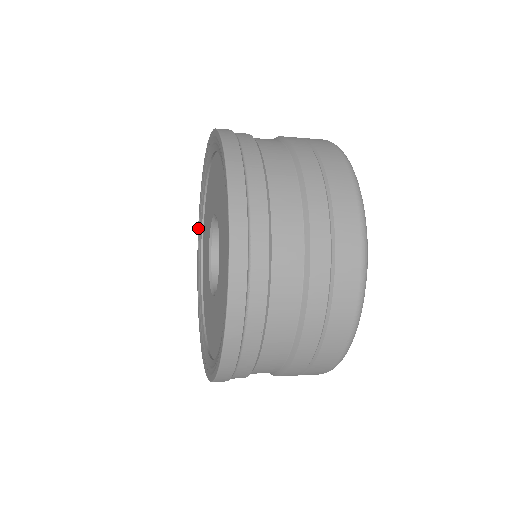
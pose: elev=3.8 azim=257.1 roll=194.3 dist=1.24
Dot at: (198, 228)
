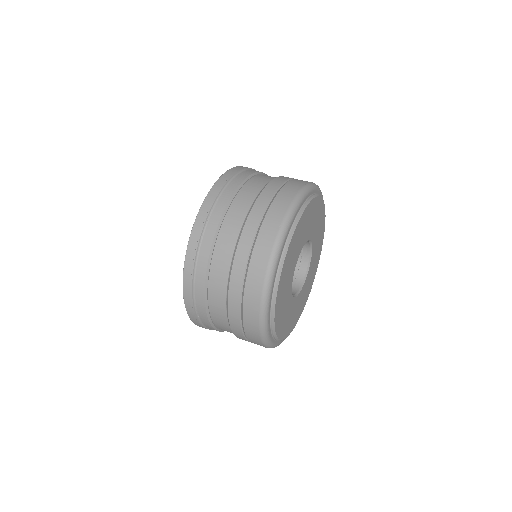
Dot at: occluded
